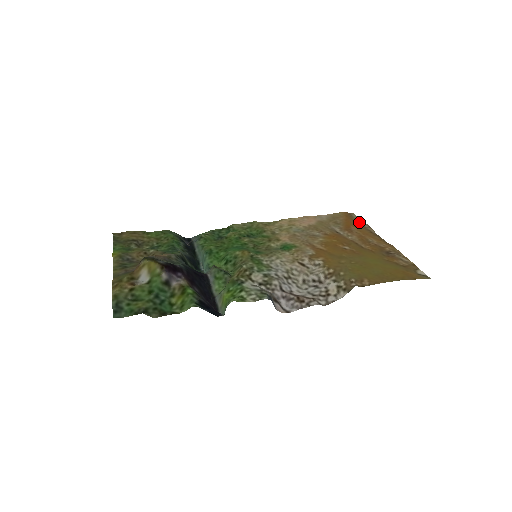
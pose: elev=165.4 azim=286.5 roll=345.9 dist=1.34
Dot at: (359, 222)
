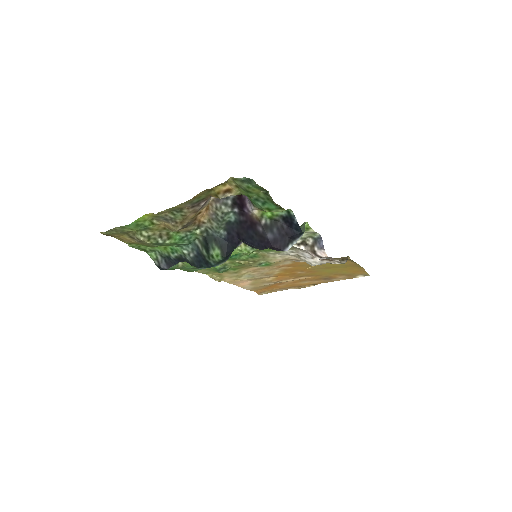
Dot at: (275, 290)
